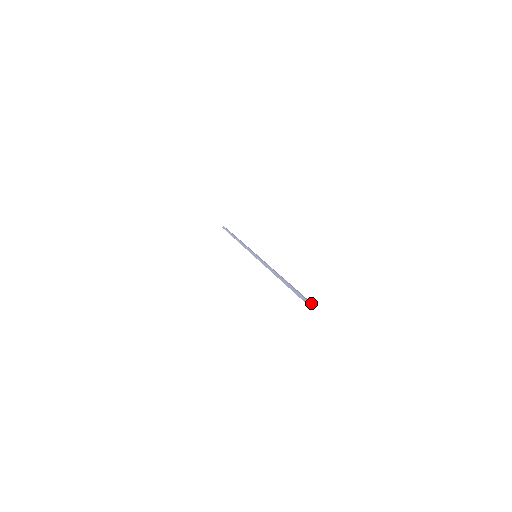
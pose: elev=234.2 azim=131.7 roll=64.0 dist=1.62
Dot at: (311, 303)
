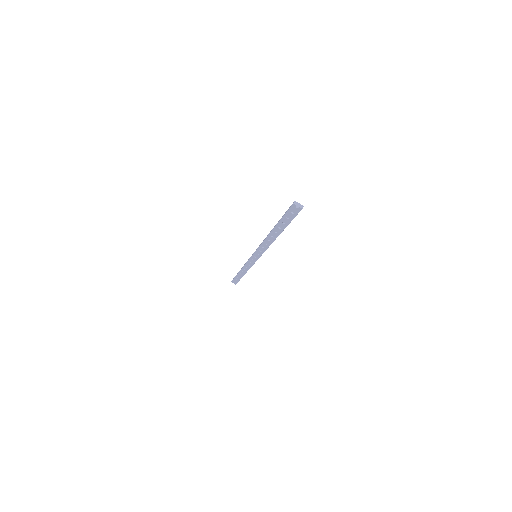
Dot at: (297, 202)
